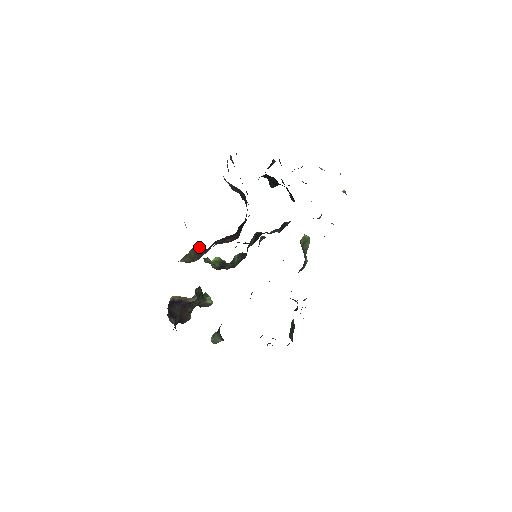
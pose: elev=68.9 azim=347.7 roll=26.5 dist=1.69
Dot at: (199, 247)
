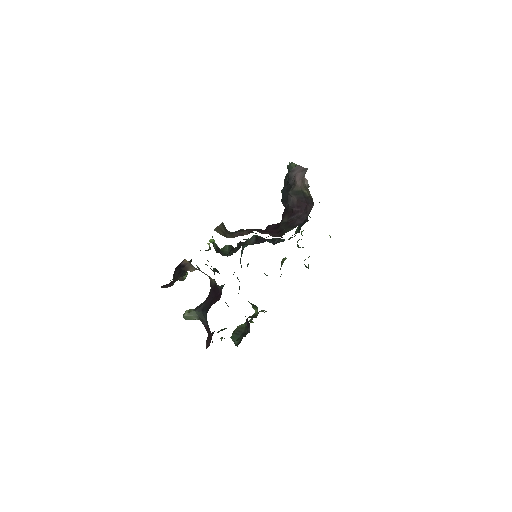
Dot at: occluded
